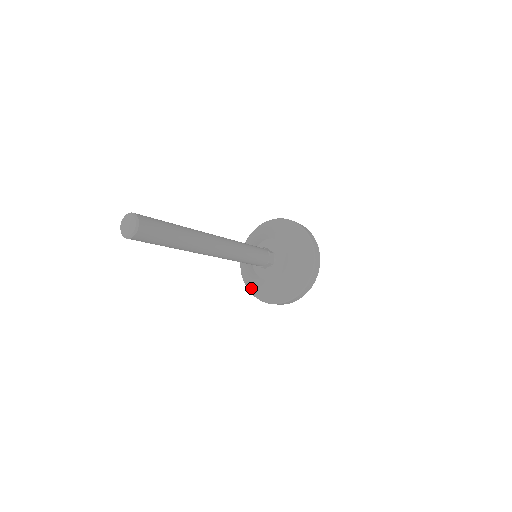
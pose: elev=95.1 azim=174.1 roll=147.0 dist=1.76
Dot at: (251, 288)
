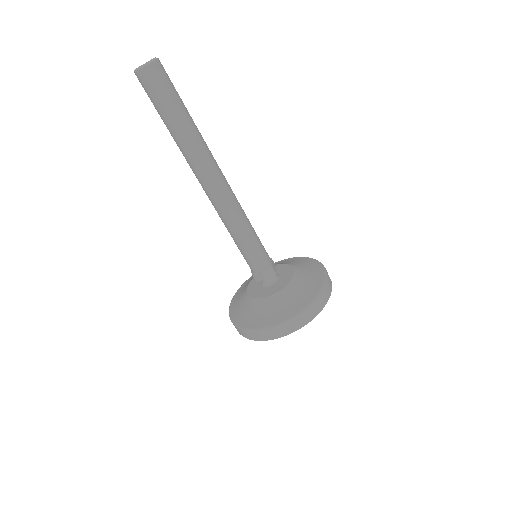
Dot at: (234, 299)
